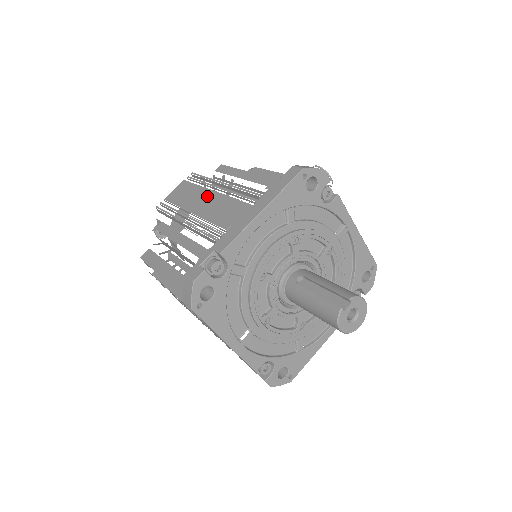
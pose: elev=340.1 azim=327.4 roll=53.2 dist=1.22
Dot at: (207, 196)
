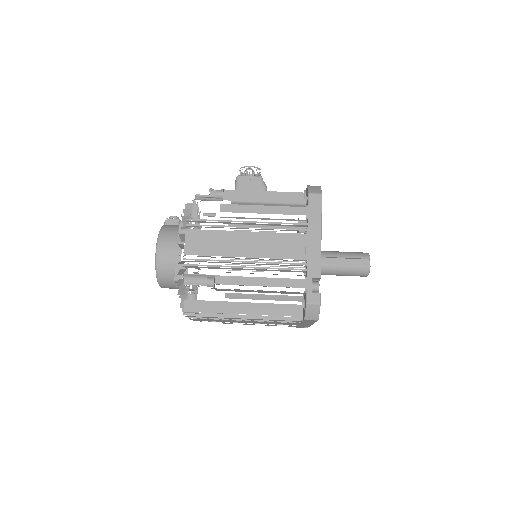
Dot at: (245, 238)
